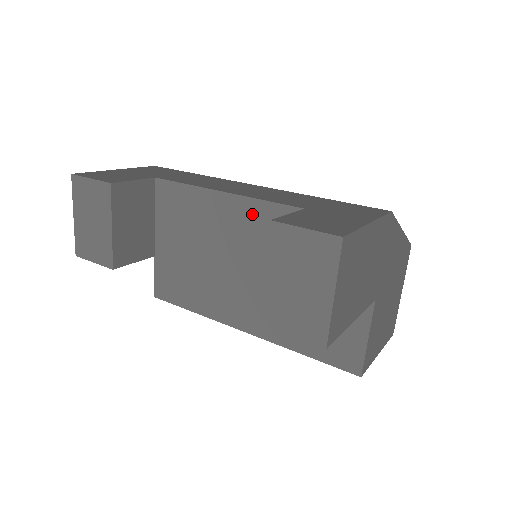
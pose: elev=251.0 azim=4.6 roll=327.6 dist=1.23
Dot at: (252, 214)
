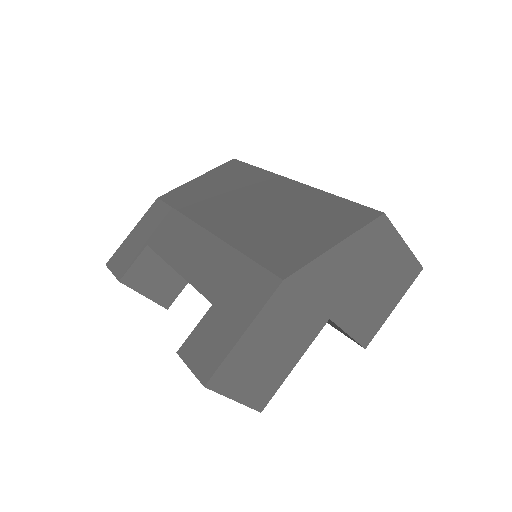
Dot at: occluded
